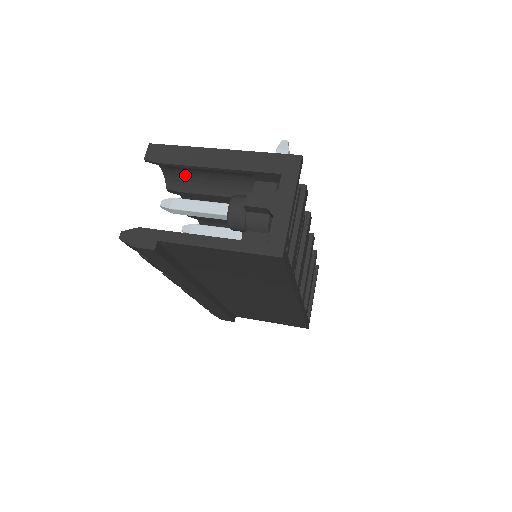
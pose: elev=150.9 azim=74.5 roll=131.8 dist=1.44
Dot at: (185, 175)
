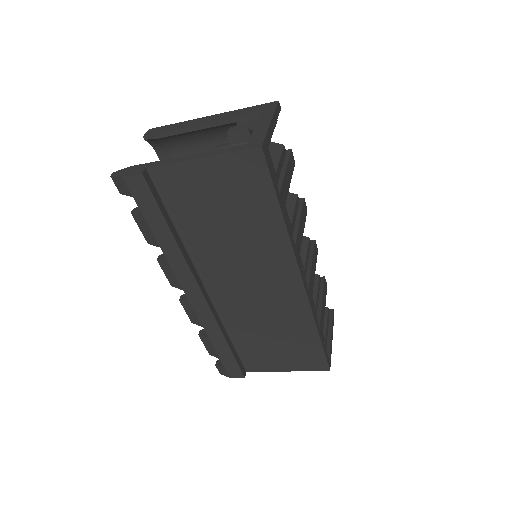
Dot at: occluded
